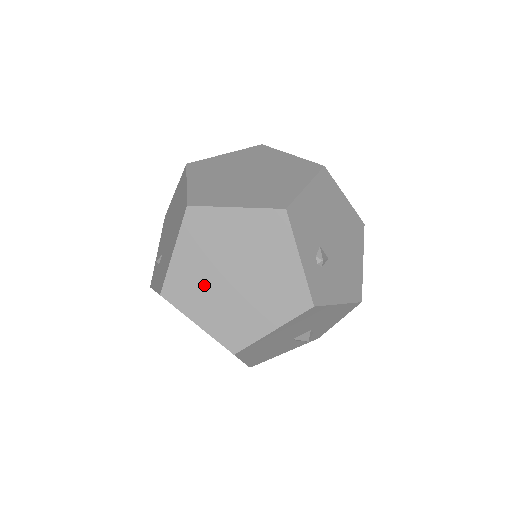
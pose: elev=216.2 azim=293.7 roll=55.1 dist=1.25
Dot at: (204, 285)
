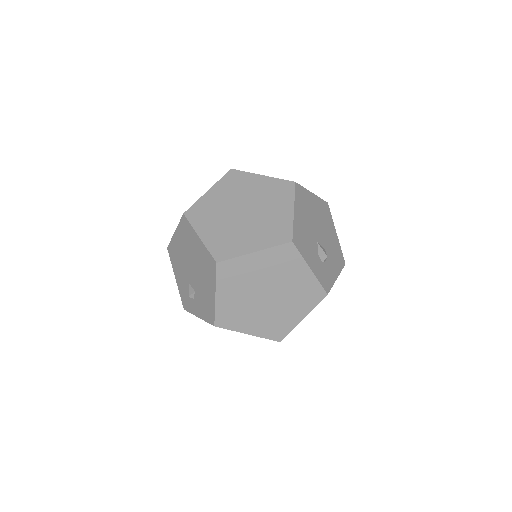
Dot at: occluded
